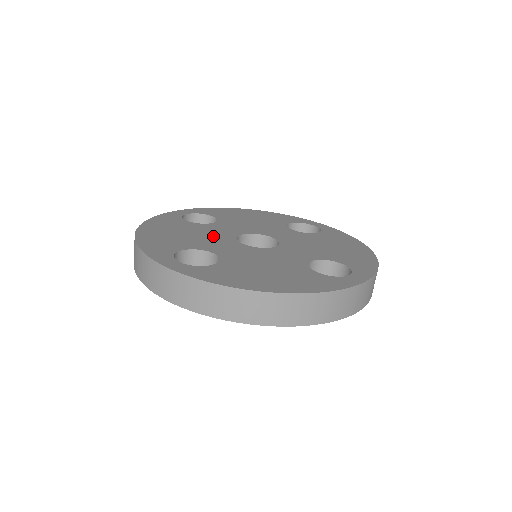
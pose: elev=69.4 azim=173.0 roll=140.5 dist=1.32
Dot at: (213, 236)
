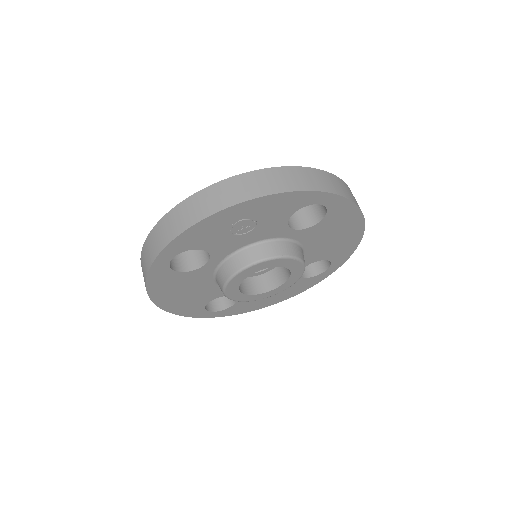
Dot at: occluded
